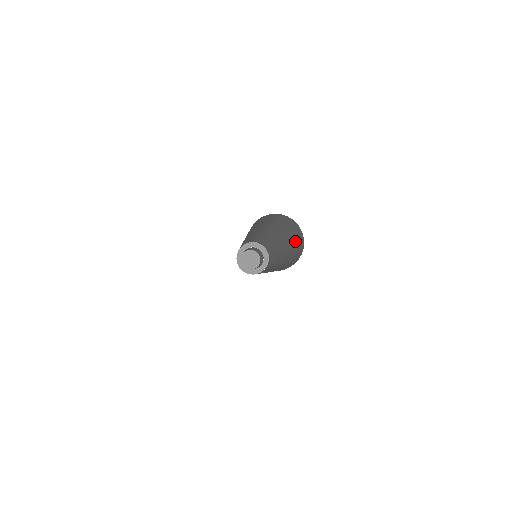
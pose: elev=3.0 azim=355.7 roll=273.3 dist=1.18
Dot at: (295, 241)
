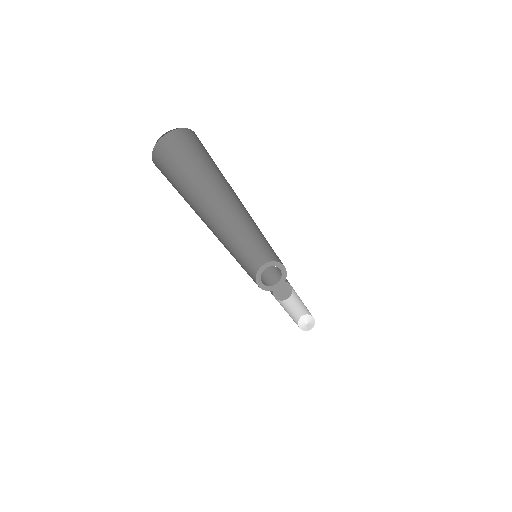
Dot at: occluded
